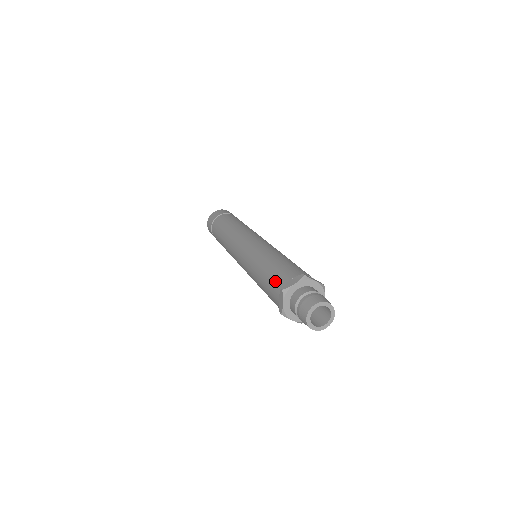
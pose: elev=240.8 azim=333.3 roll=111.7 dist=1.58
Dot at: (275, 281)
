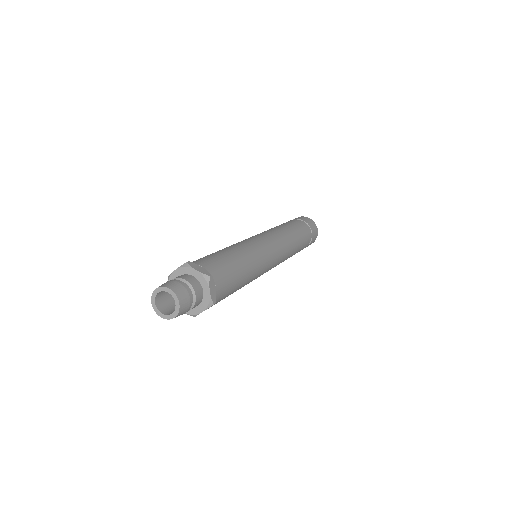
Dot at: (202, 258)
